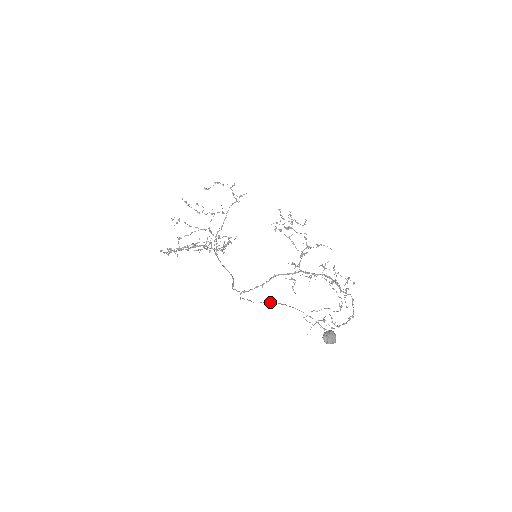
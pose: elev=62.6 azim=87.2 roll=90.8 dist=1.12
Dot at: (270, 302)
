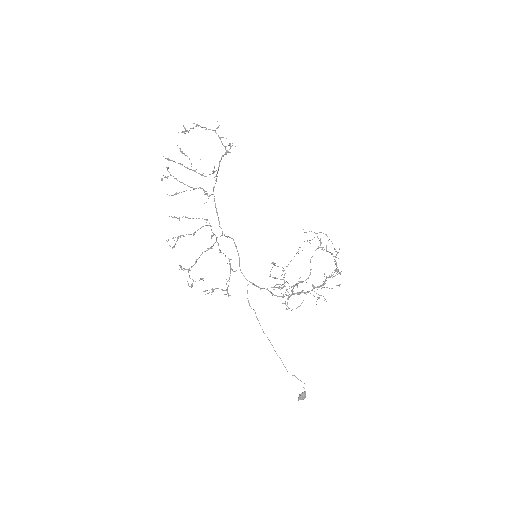
Dot at: (269, 340)
